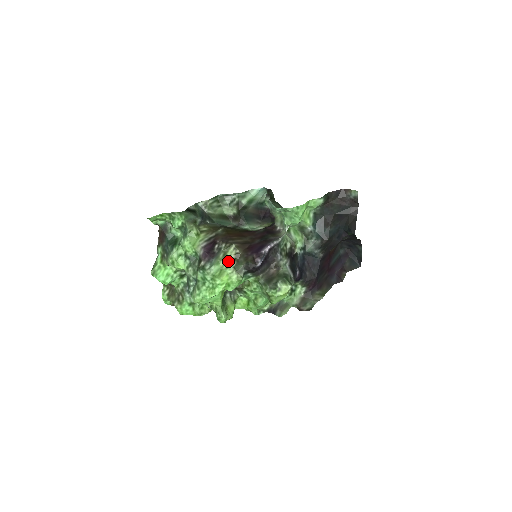
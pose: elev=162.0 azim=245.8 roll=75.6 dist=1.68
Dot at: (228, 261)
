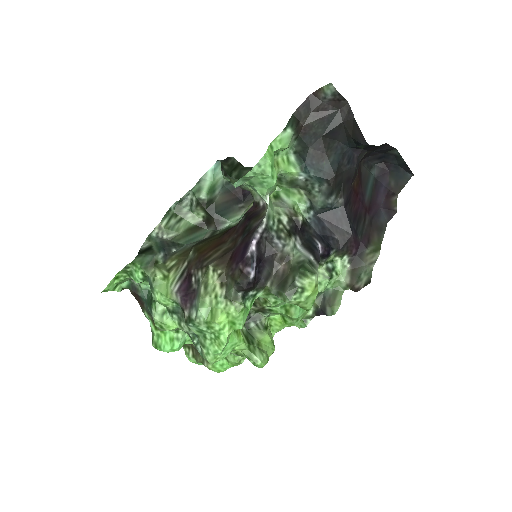
Dot at: (214, 293)
